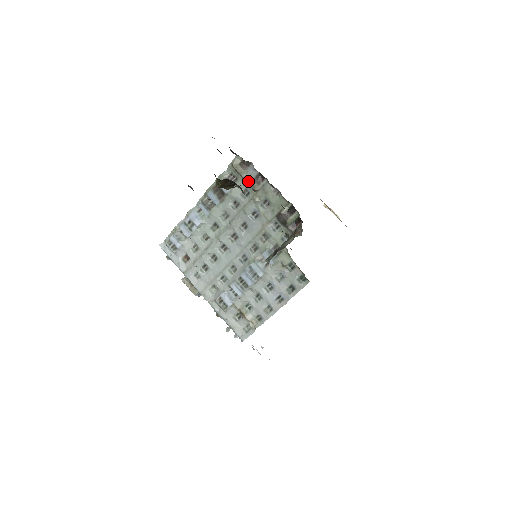
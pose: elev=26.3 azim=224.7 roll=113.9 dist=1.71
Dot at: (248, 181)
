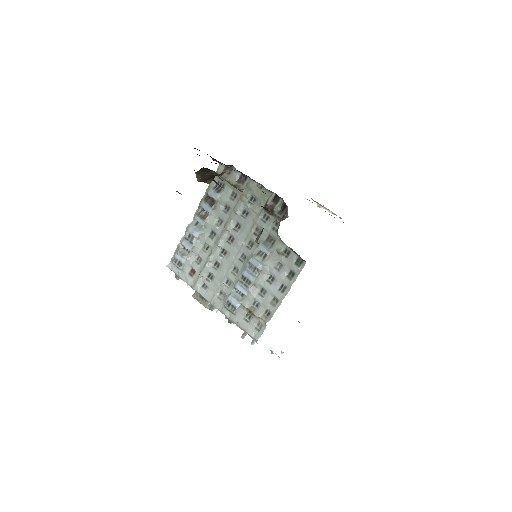
Dot at: (233, 183)
